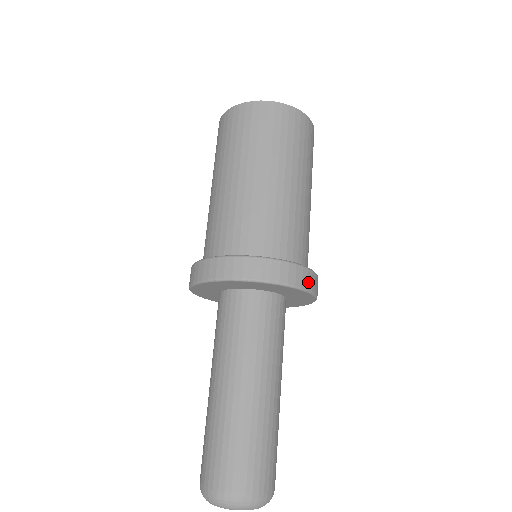
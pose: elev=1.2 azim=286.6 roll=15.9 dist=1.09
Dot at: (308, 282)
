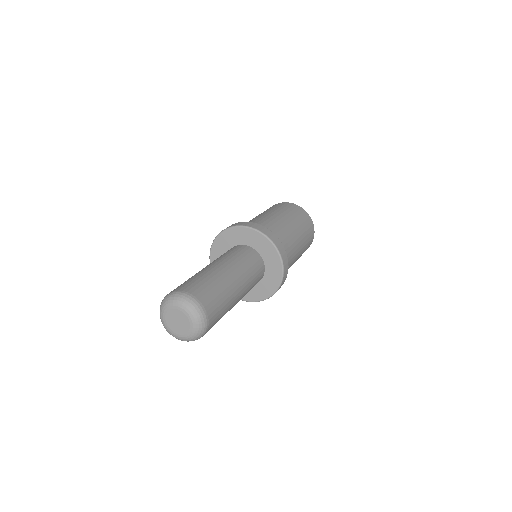
Dot at: (258, 228)
